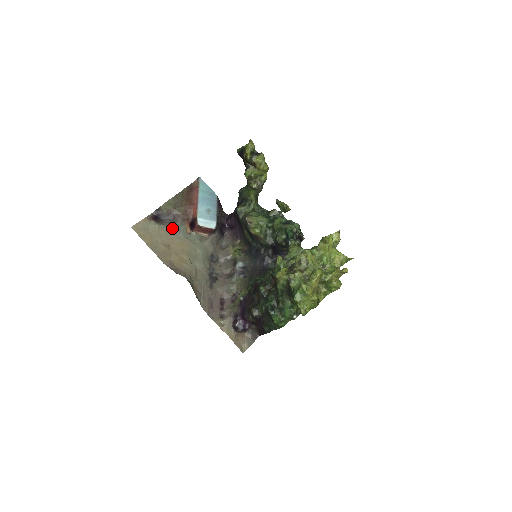
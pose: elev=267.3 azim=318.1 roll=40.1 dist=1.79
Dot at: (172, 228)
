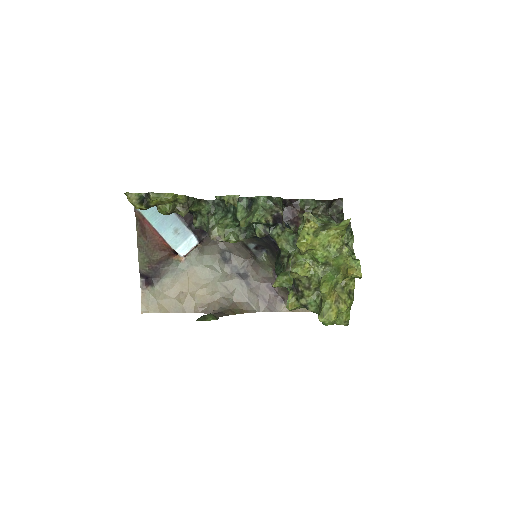
Dot at: (168, 275)
